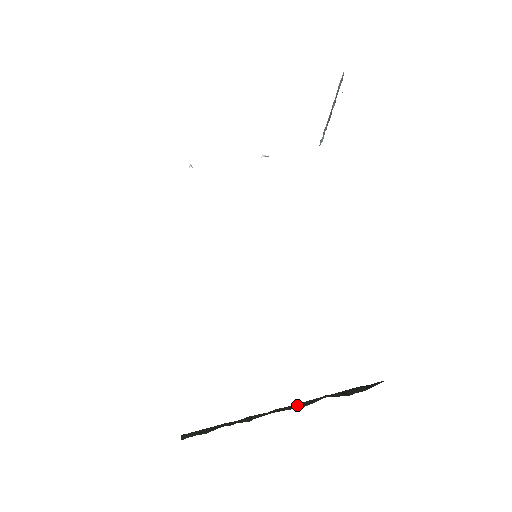
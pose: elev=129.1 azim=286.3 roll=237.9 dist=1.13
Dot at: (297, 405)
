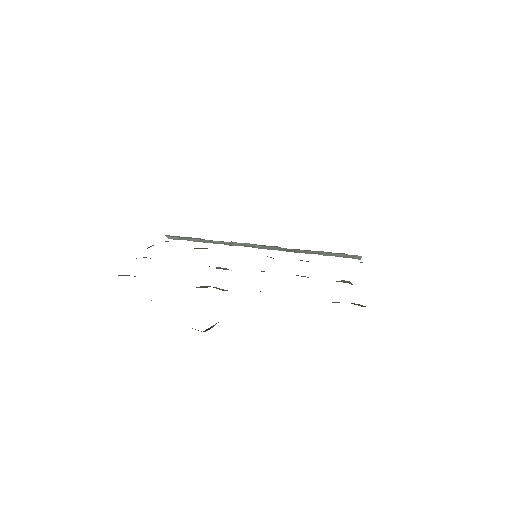
Dot at: occluded
